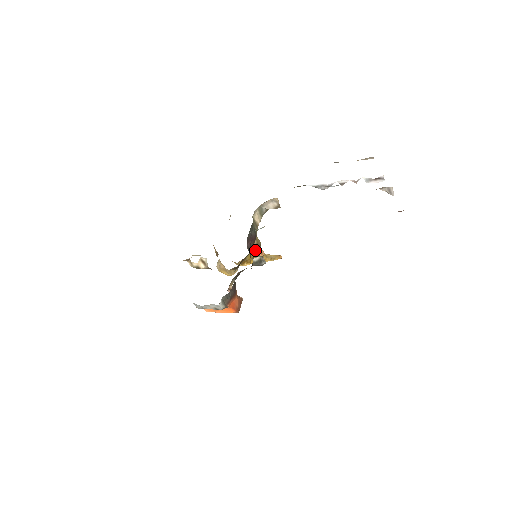
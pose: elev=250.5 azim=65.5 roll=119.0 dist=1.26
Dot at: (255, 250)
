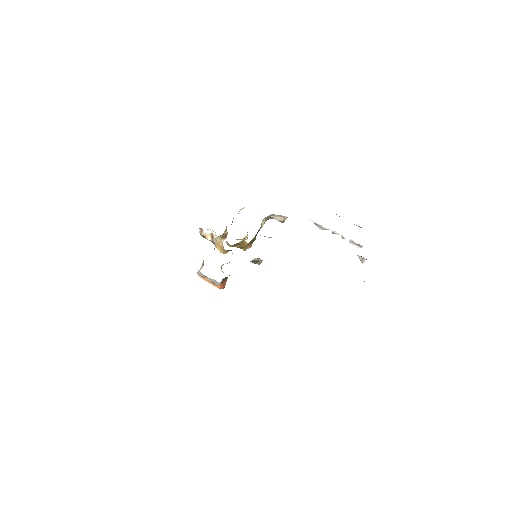
Dot at: (249, 244)
